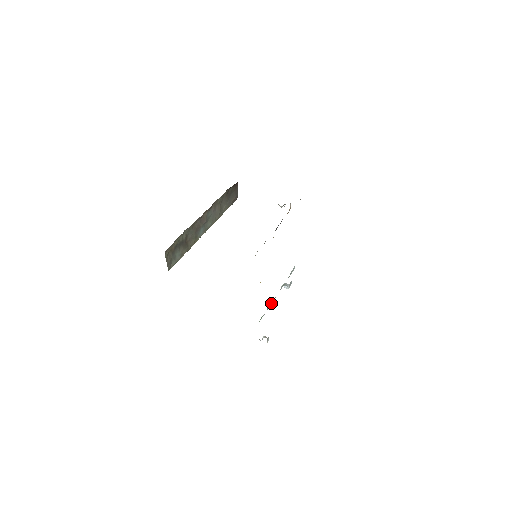
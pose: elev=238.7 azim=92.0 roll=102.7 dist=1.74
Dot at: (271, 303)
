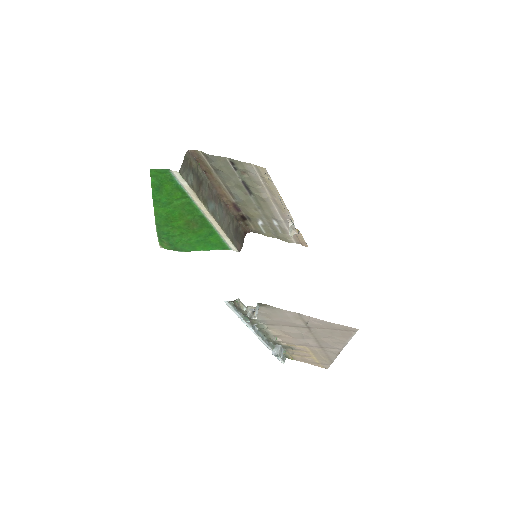
Dot at: (257, 334)
